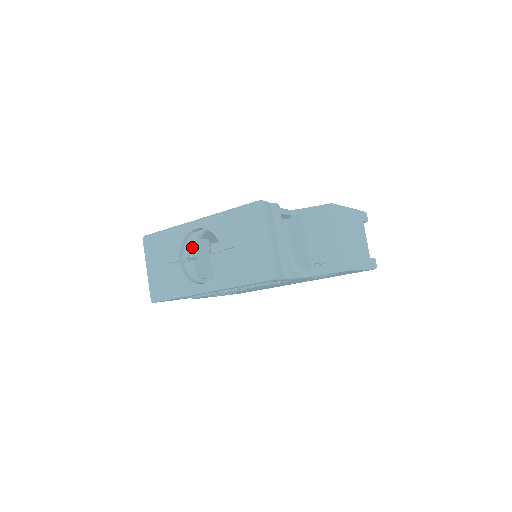
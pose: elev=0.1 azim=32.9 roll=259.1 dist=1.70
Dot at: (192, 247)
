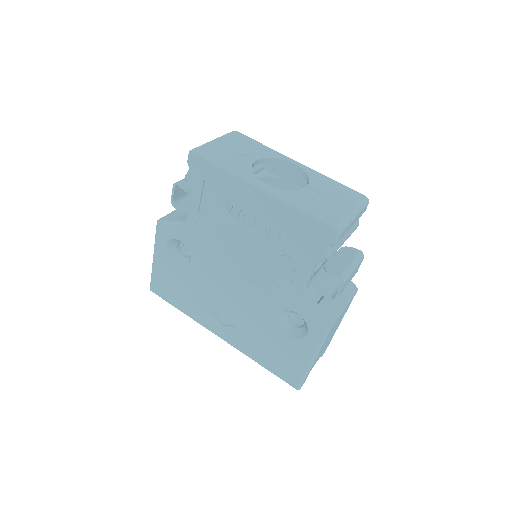
Dot at: (260, 175)
